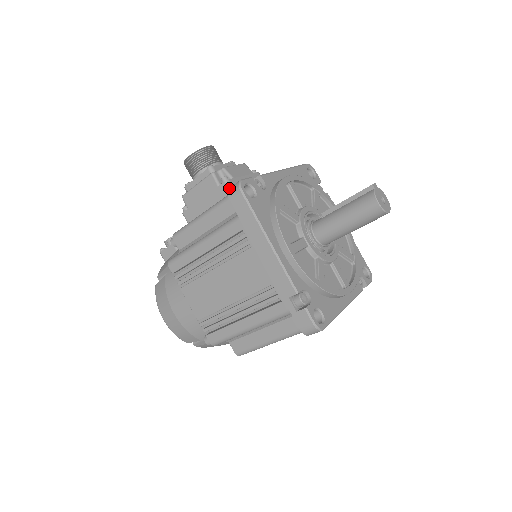
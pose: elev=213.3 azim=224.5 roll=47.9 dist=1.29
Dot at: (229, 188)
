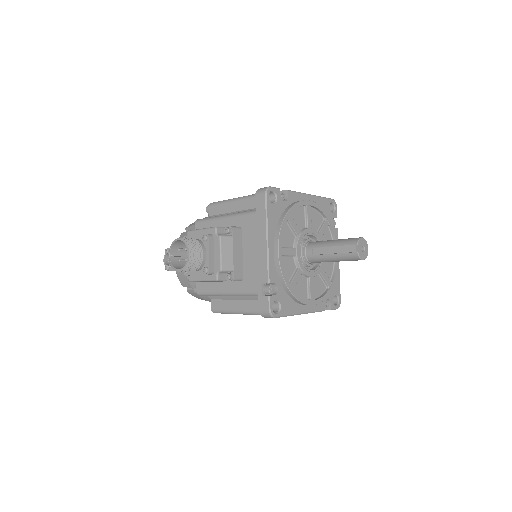
Dot at: (260, 313)
